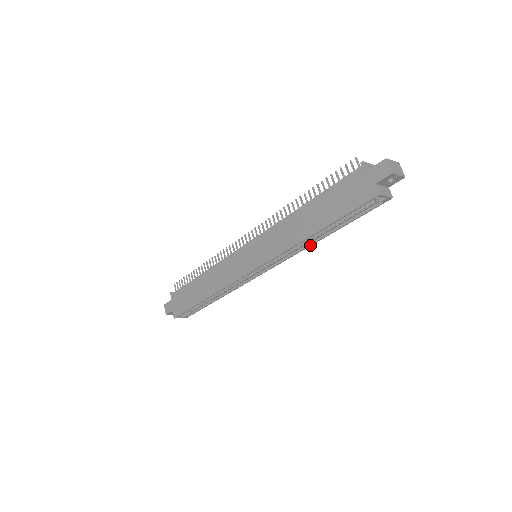
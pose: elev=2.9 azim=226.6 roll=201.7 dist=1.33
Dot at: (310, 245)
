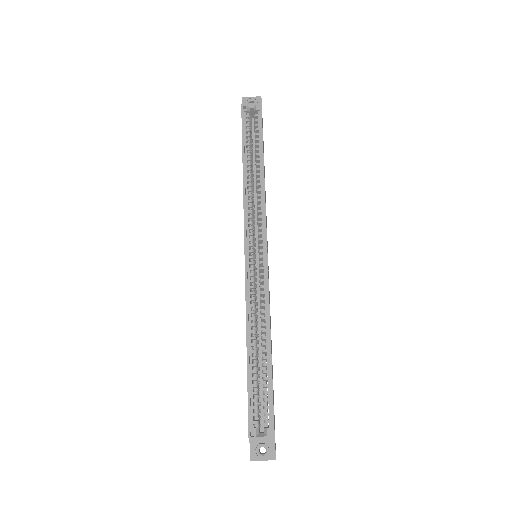
Dot at: (263, 186)
